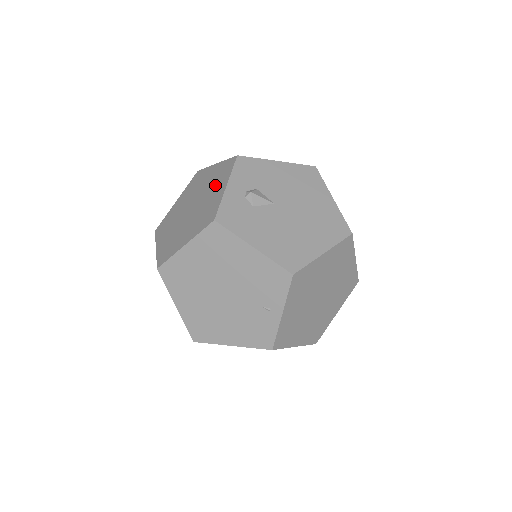
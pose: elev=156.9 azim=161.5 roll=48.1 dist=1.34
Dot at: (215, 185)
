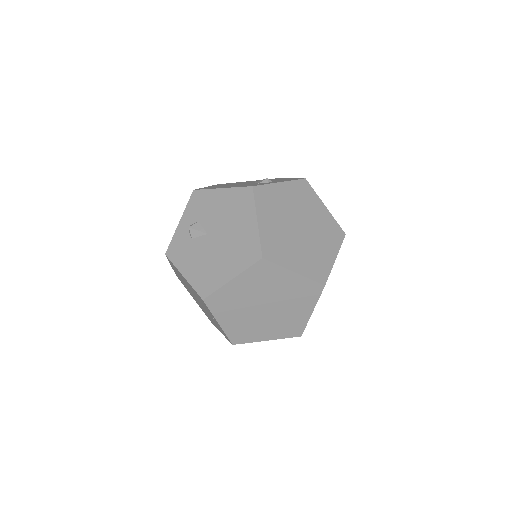
Dot at: occluded
